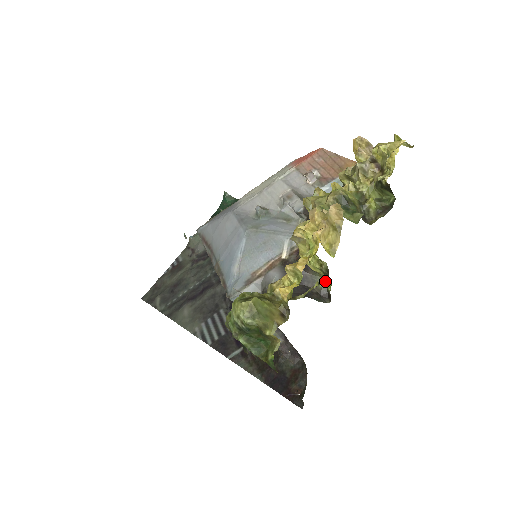
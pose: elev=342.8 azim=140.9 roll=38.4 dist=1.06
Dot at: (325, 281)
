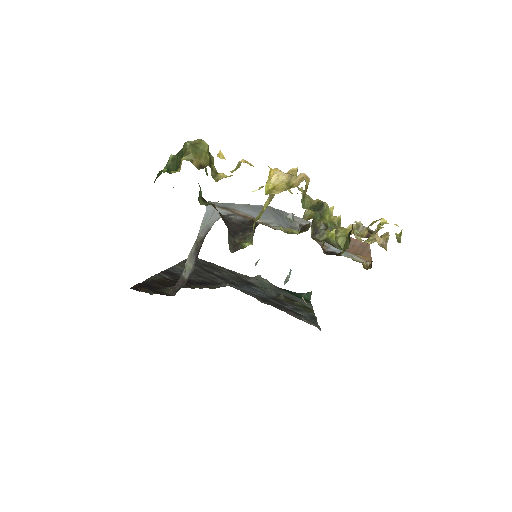
Dot at: occluded
